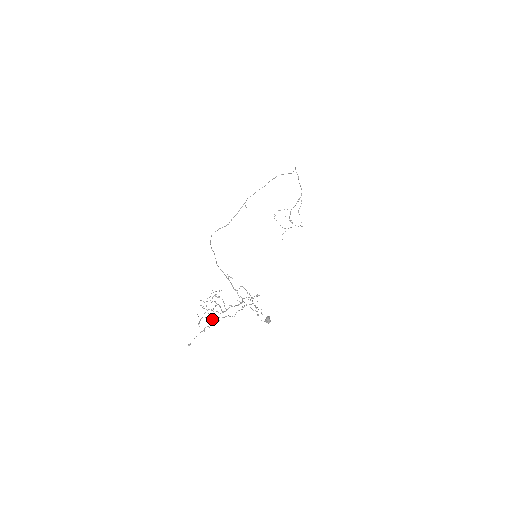
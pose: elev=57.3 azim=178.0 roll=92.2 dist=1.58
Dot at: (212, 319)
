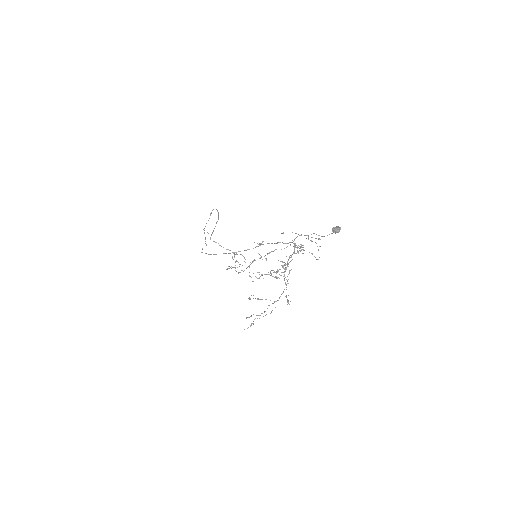
Dot at: occluded
